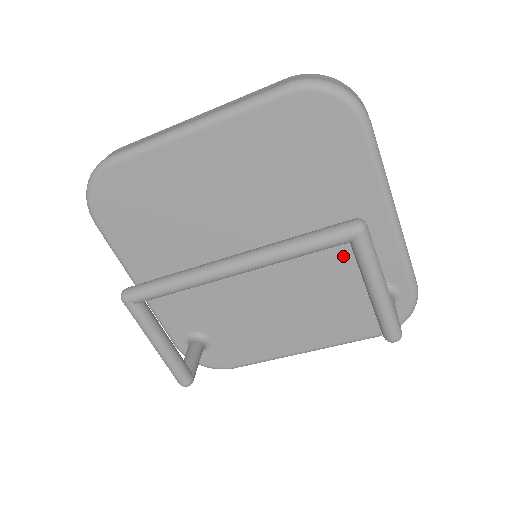
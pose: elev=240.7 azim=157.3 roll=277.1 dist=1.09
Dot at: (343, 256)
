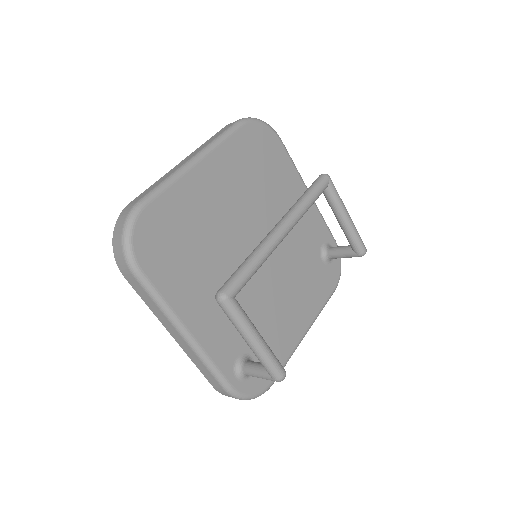
Dot at: (300, 232)
